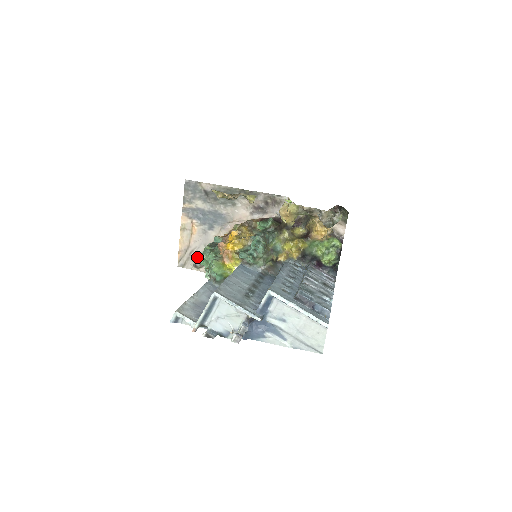
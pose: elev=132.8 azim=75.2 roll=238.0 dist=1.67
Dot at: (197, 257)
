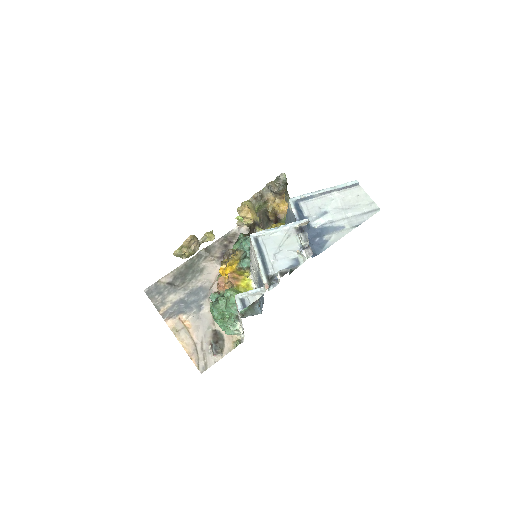
Dot at: (211, 344)
